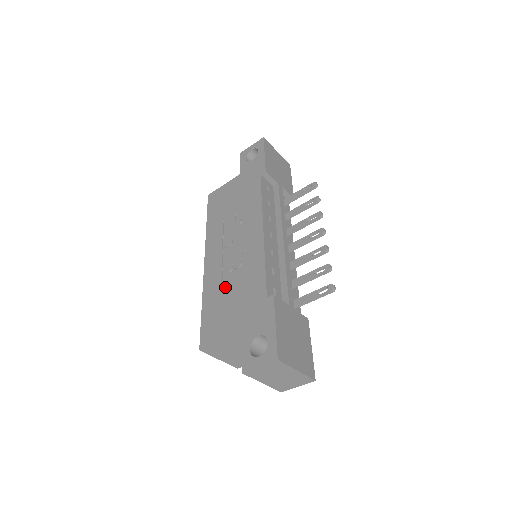
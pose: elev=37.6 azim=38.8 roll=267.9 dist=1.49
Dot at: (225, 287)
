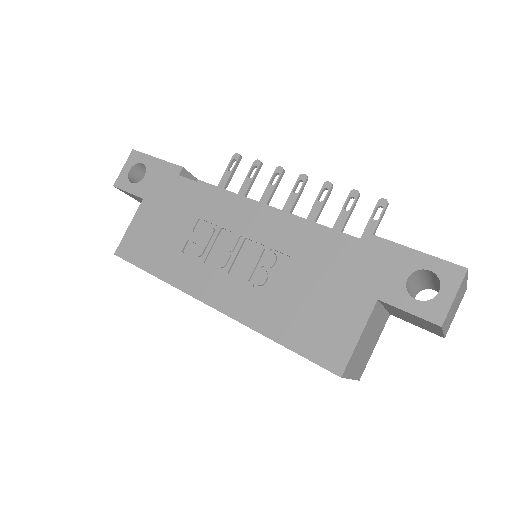
Dot at: (285, 292)
